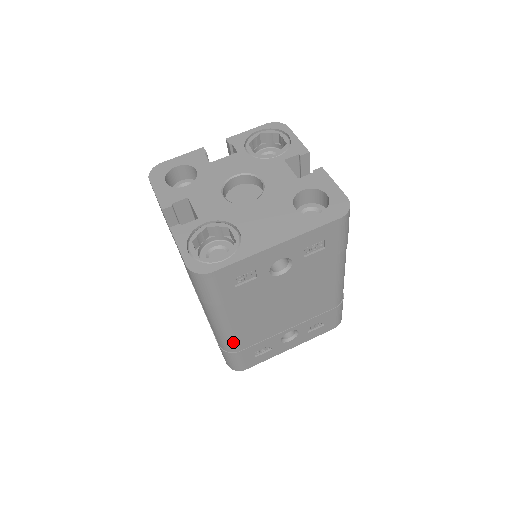
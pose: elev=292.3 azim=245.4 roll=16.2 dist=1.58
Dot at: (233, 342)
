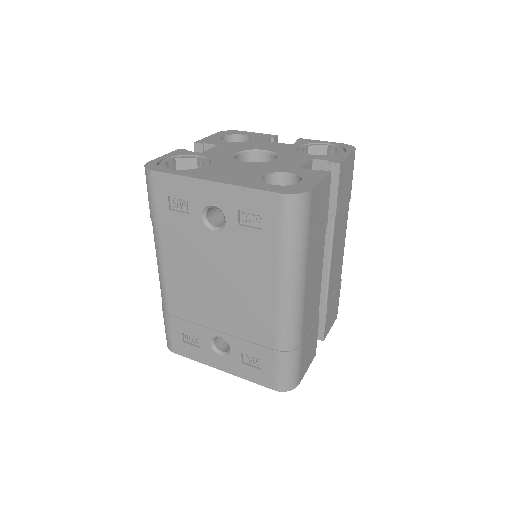
Dot at: (165, 294)
